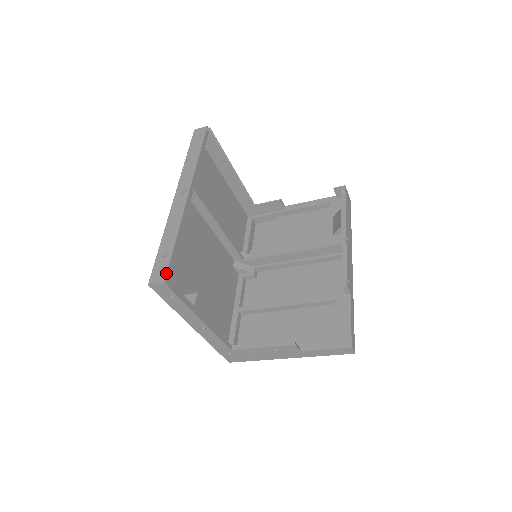
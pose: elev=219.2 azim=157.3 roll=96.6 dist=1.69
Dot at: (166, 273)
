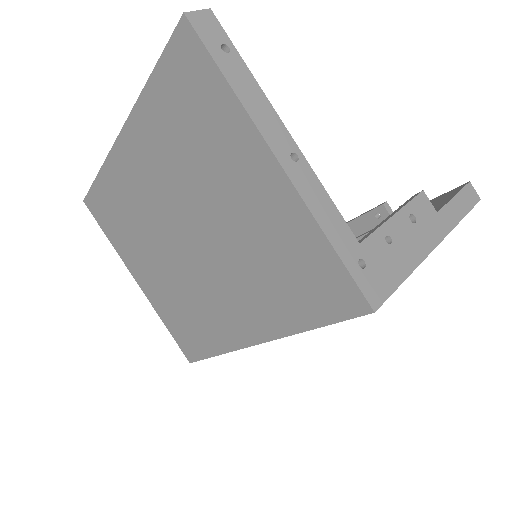
Dot at: occluded
